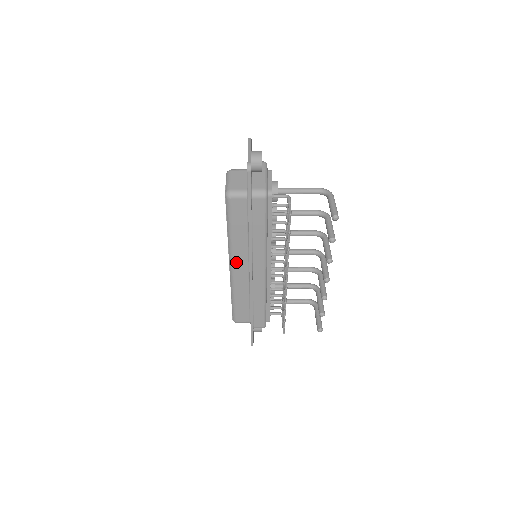
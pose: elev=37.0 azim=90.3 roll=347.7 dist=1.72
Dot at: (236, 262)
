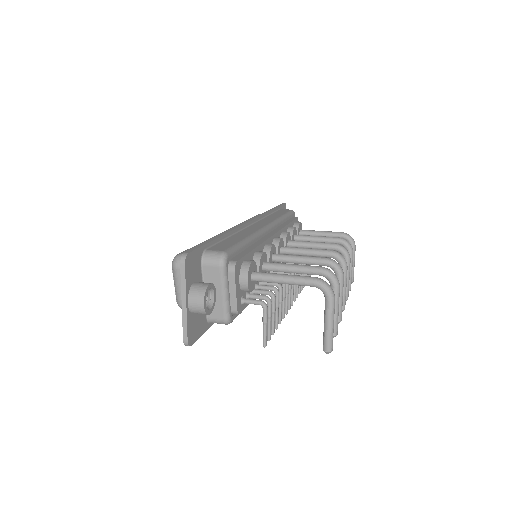
Dot at: occluded
